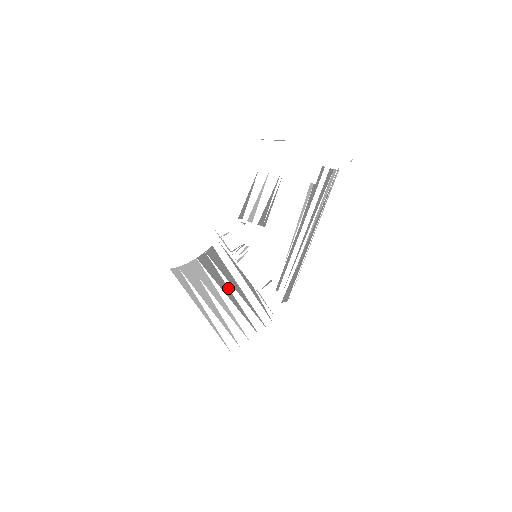
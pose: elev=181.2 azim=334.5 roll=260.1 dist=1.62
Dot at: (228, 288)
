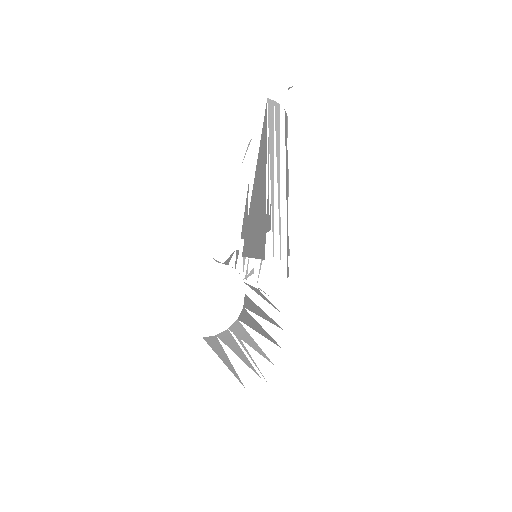
Dot at: (257, 323)
